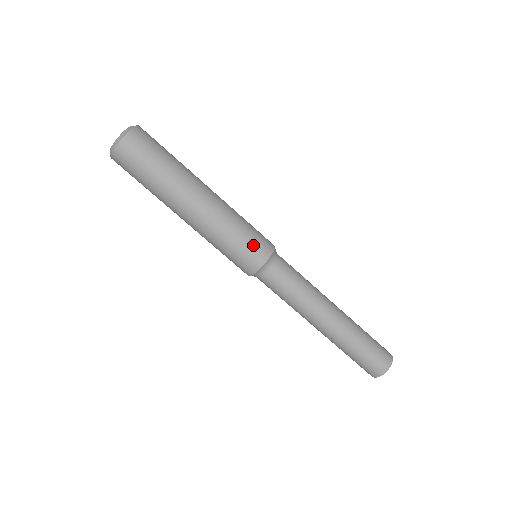
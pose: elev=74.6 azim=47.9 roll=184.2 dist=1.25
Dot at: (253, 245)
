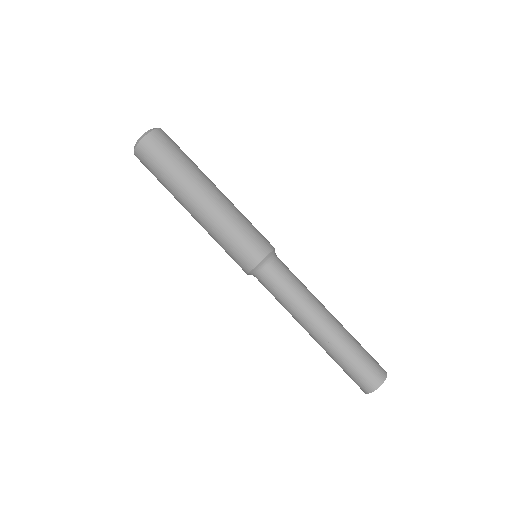
Dot at: (258, 237)
